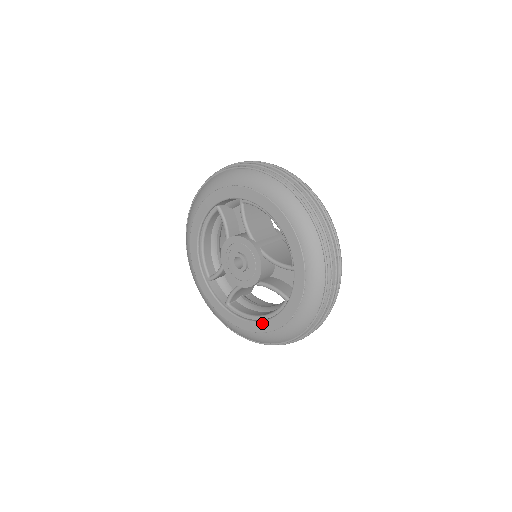
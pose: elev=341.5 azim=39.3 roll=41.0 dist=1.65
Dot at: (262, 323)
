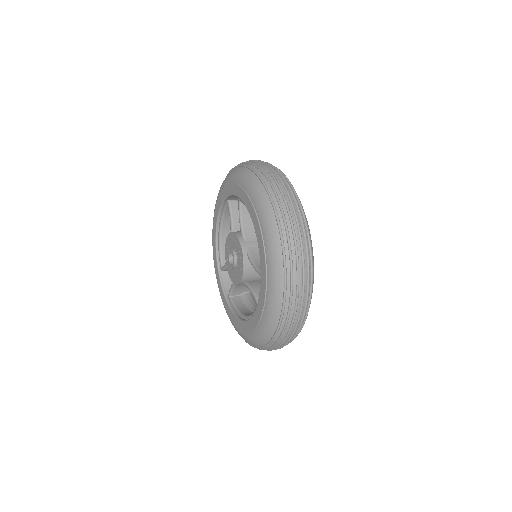
Dot at: (243, 322)
